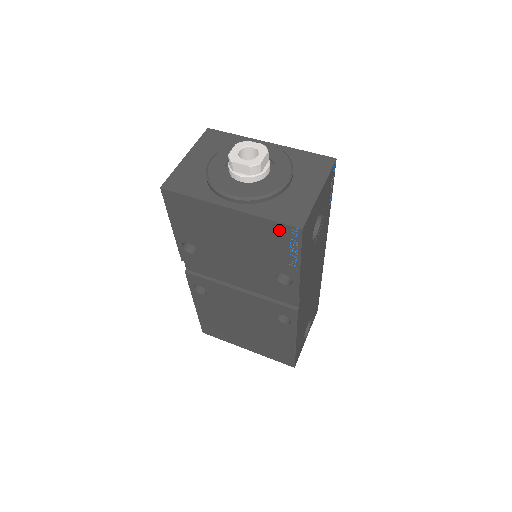
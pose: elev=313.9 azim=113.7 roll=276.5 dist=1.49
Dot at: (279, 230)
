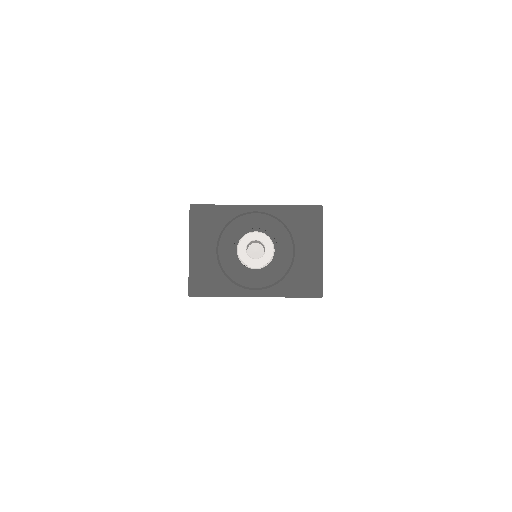
Dot at: occluded
